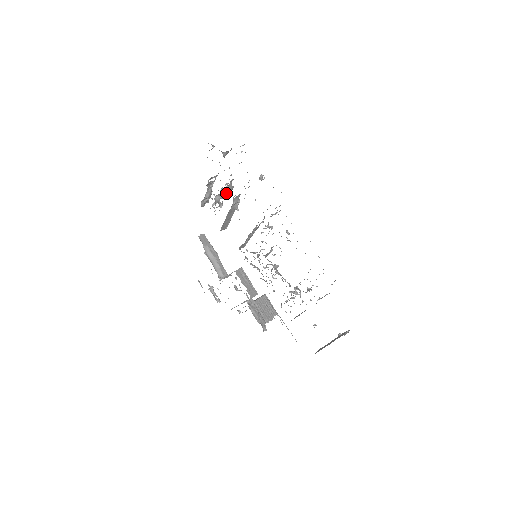
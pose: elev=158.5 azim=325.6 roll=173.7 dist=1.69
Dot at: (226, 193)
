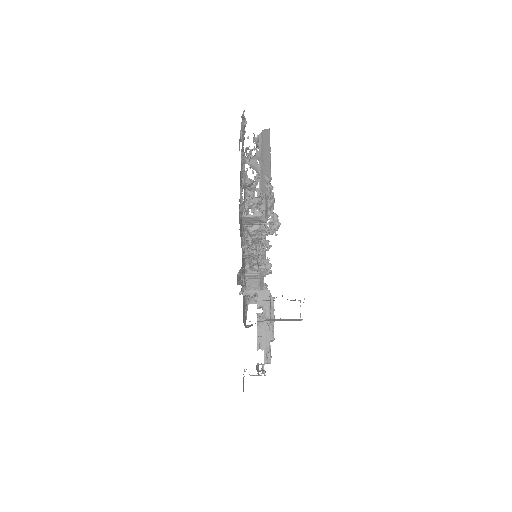
Dot at: occluded
